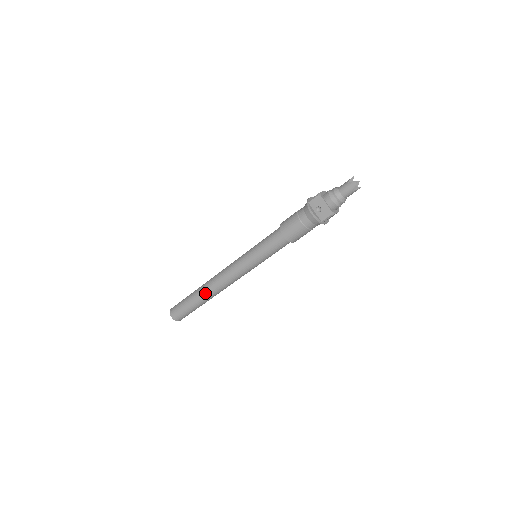
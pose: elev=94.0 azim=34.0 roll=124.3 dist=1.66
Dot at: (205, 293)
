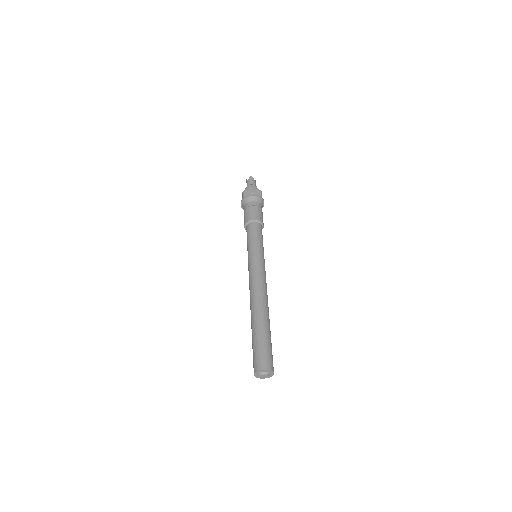
Dot at: (261, 310)
